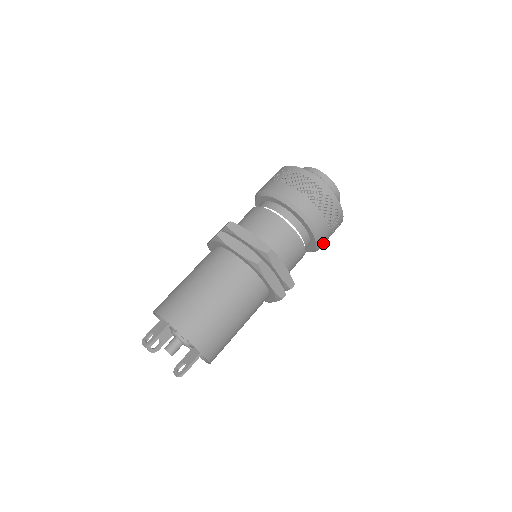
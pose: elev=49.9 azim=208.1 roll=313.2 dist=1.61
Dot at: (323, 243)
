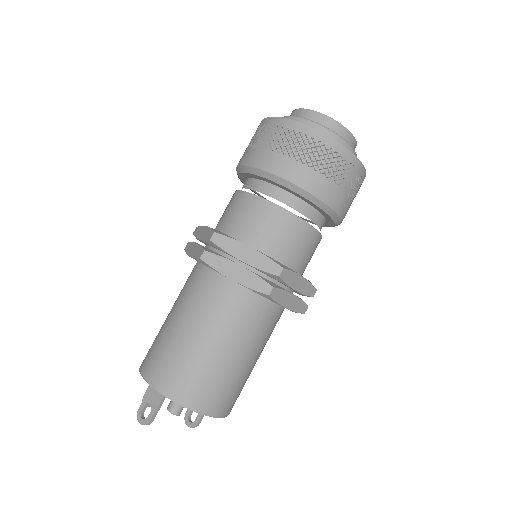
Dot at: occluded
